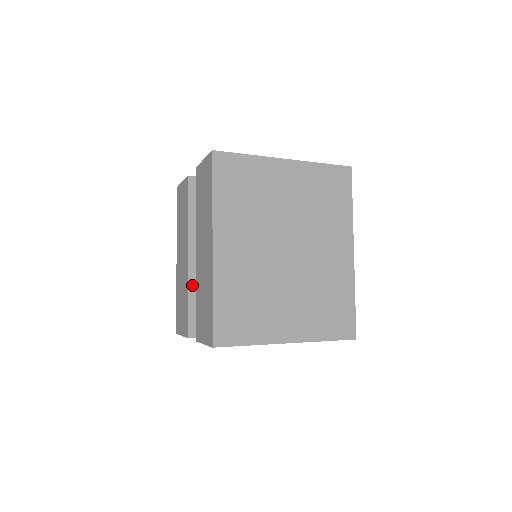
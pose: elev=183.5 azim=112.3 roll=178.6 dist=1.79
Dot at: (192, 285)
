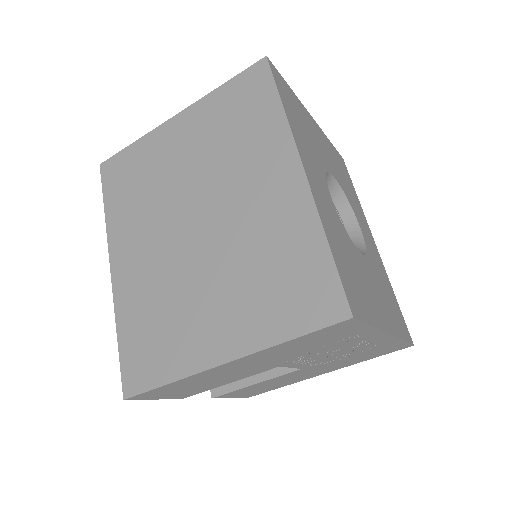
Dot at: occluded
